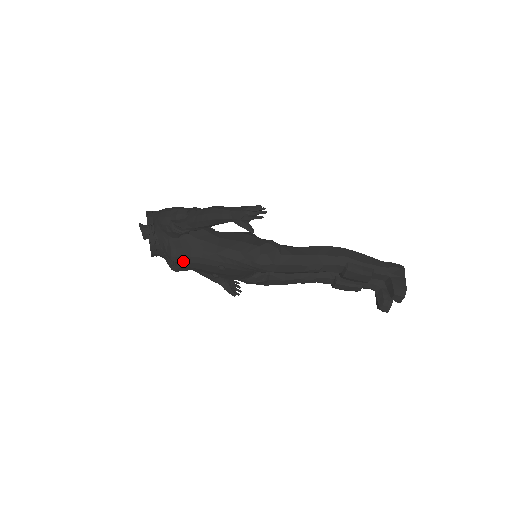
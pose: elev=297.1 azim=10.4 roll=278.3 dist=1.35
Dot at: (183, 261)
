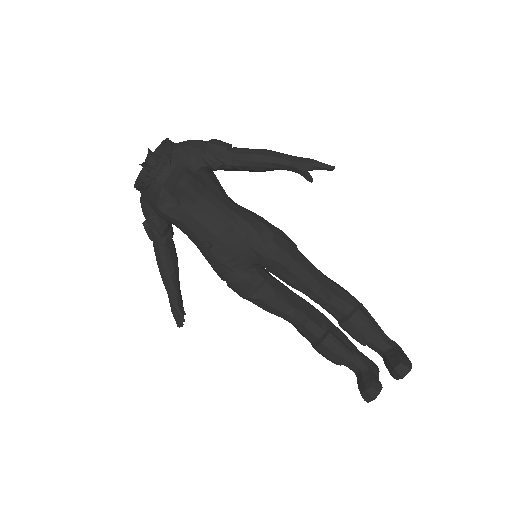
Dot at: (190, 195)
